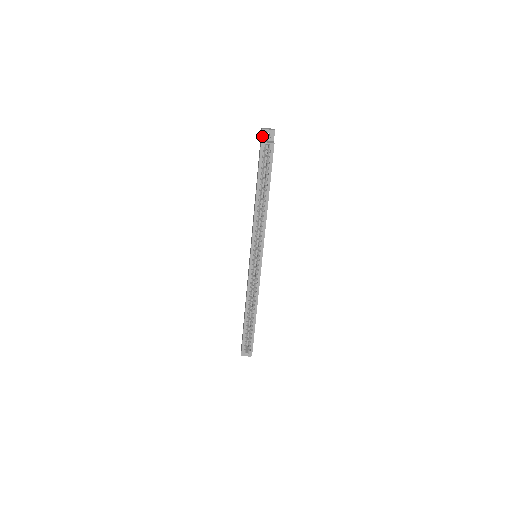
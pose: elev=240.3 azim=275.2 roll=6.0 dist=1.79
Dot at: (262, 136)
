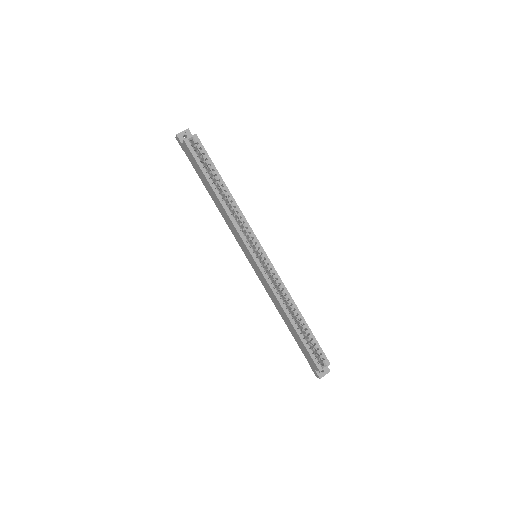
Dot at: (181, 140)
